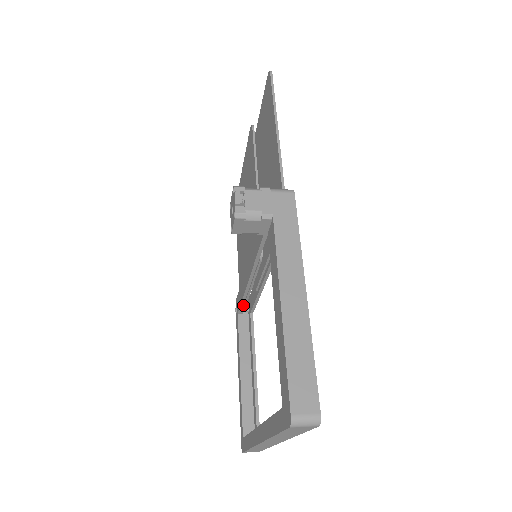
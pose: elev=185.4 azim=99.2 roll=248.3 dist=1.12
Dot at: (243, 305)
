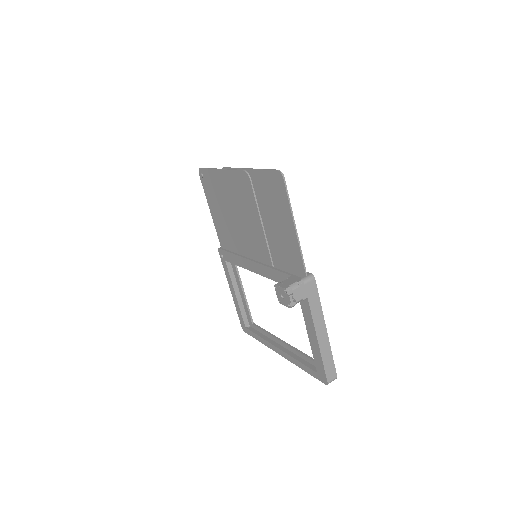
Dot at: occluded
